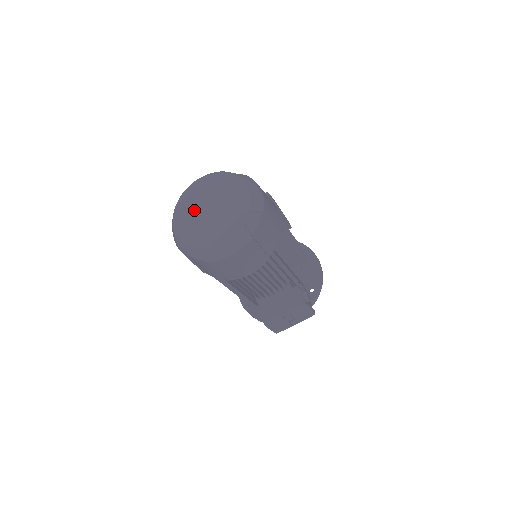
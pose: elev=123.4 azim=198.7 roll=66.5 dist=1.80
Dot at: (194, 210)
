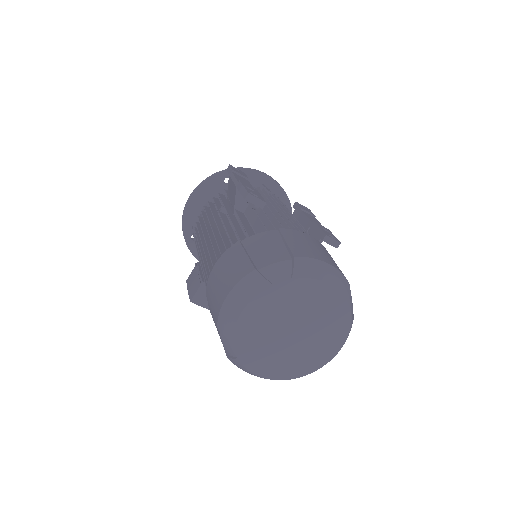
Dot at: (282, 315)
